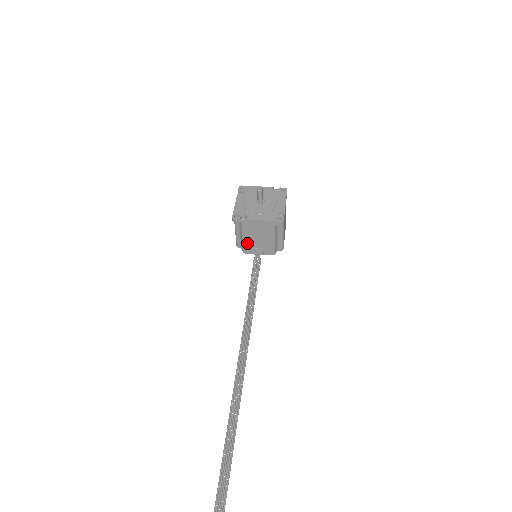
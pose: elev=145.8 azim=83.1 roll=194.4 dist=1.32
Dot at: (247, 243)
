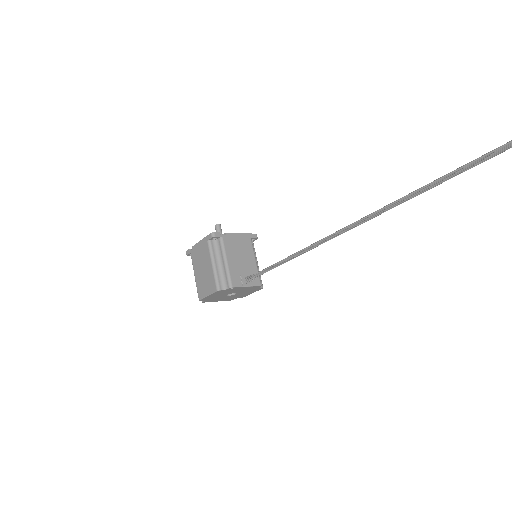
Dot at: (232, 269)
